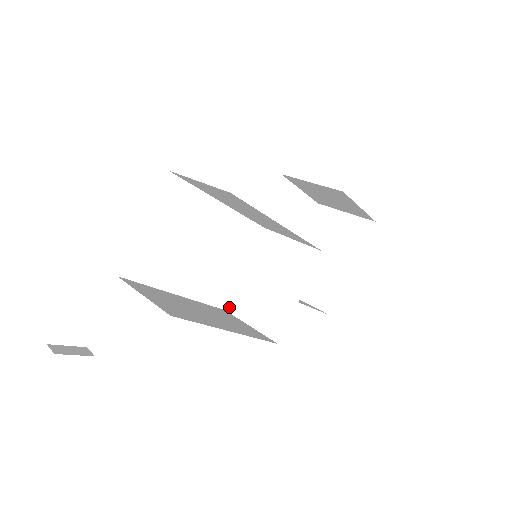
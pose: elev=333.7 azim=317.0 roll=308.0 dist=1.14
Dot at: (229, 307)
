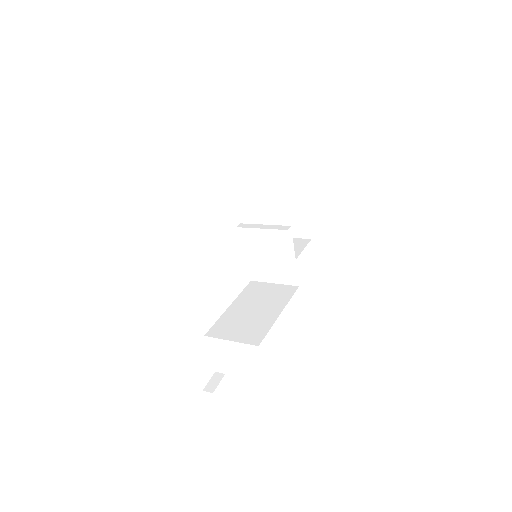
Dot at: (253, 278)
